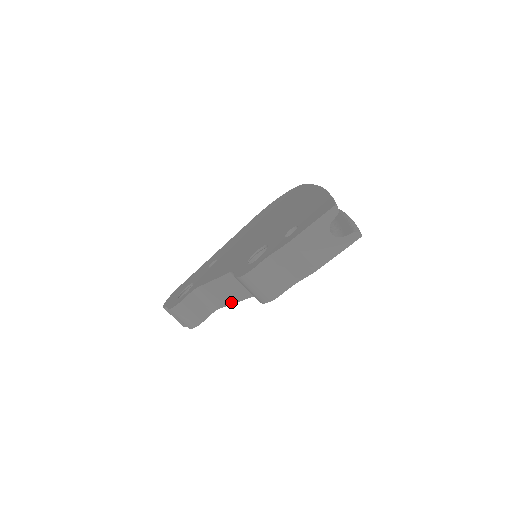
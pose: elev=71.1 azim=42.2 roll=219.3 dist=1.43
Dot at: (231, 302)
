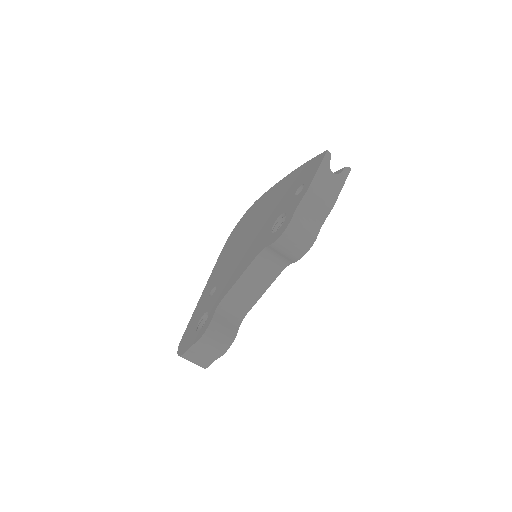
Dot at: (259, 296)
